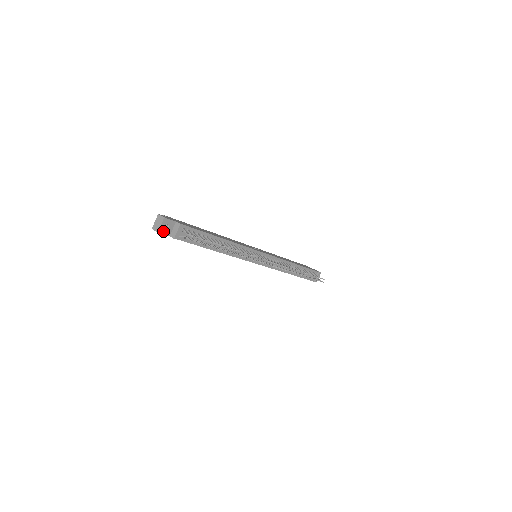
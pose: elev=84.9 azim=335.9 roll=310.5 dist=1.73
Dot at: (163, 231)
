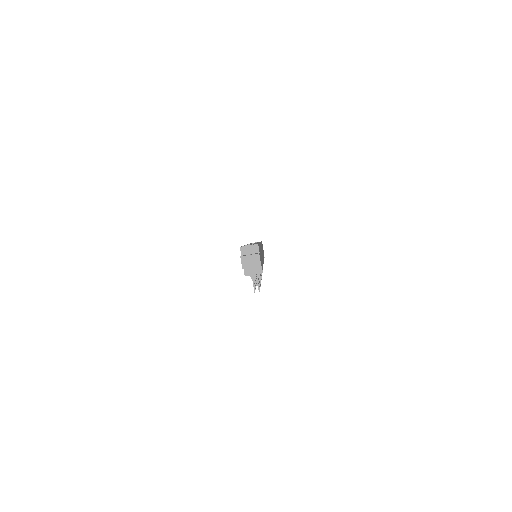
Dot at: (246, 268)
